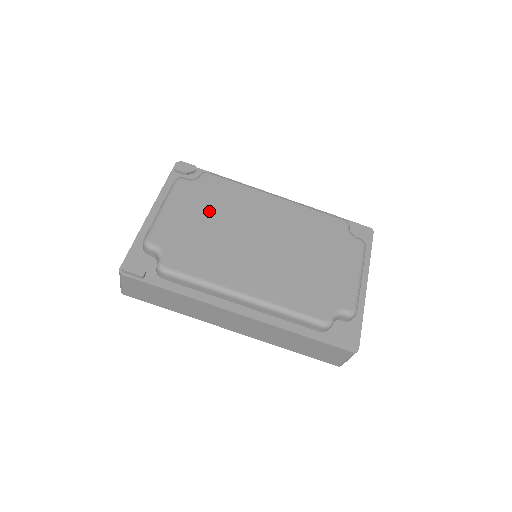
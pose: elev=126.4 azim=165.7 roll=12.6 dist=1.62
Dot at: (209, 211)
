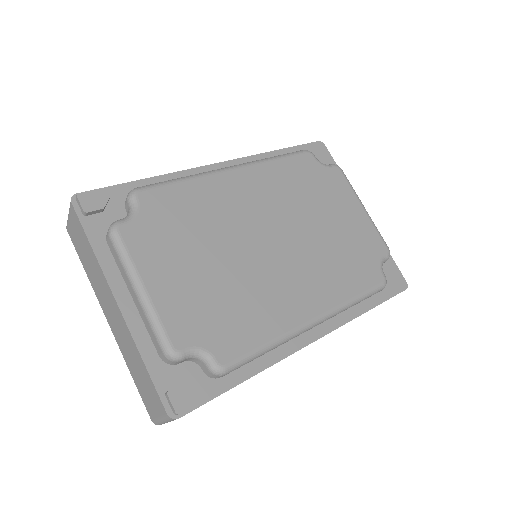
Dot at: (194, 248)
